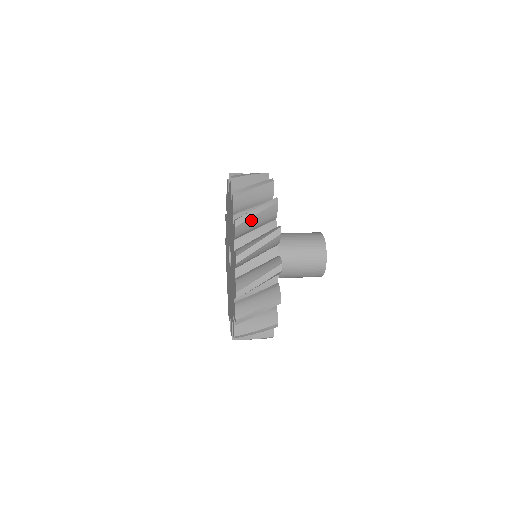
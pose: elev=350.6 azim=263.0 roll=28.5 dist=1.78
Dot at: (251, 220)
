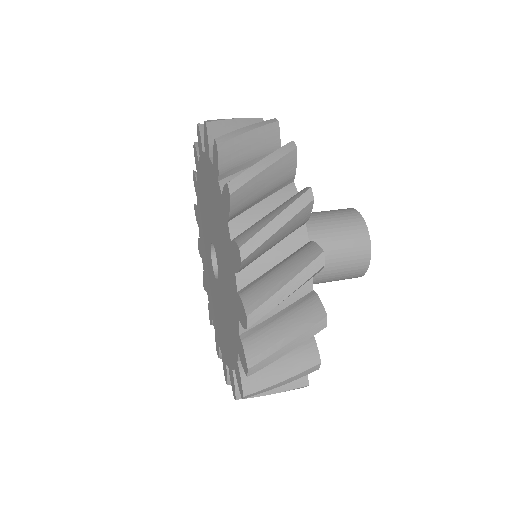
Dot at: (274, 358)
